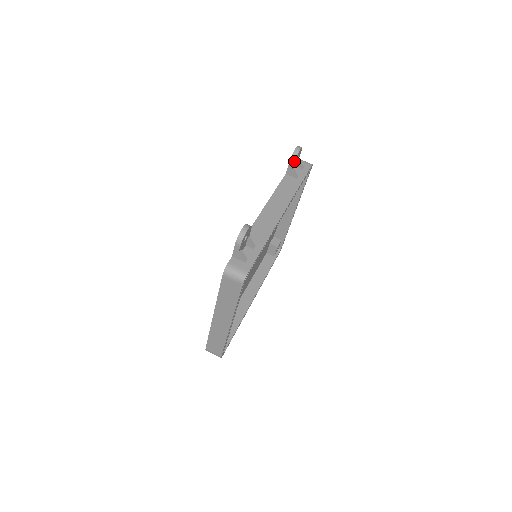
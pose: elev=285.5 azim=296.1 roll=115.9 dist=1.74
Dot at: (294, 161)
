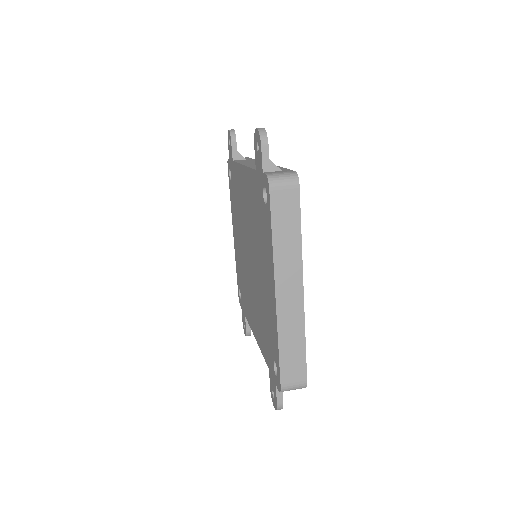
Dot at: (235, 139)
